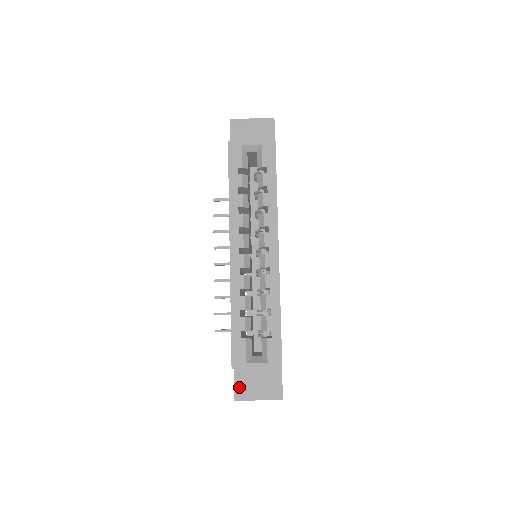
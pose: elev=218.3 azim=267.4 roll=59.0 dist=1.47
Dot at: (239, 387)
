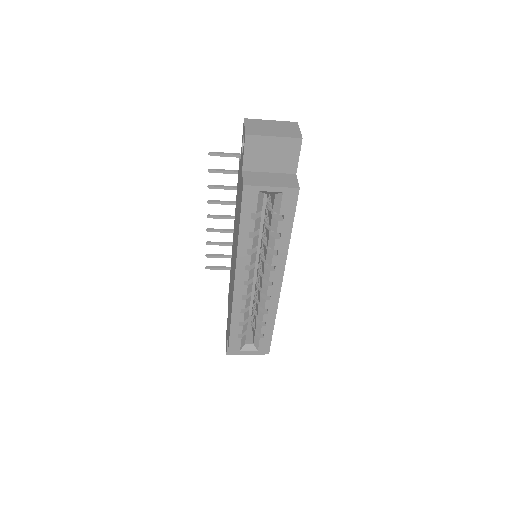
Dot at: occluded
